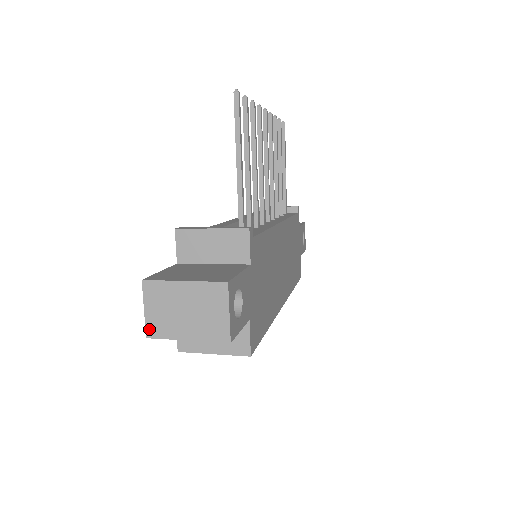
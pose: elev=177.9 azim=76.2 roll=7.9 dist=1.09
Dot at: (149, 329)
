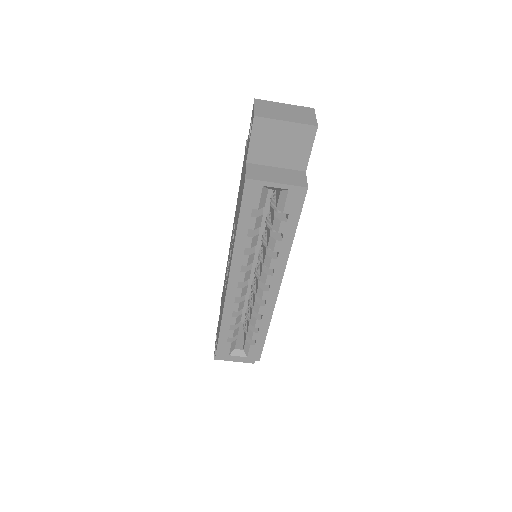
Dot at: (257, 113)
